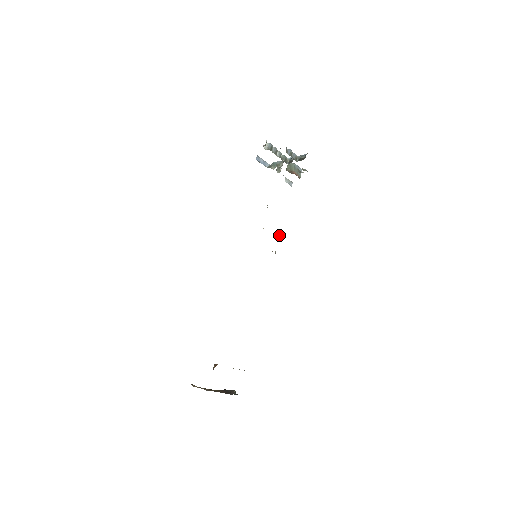
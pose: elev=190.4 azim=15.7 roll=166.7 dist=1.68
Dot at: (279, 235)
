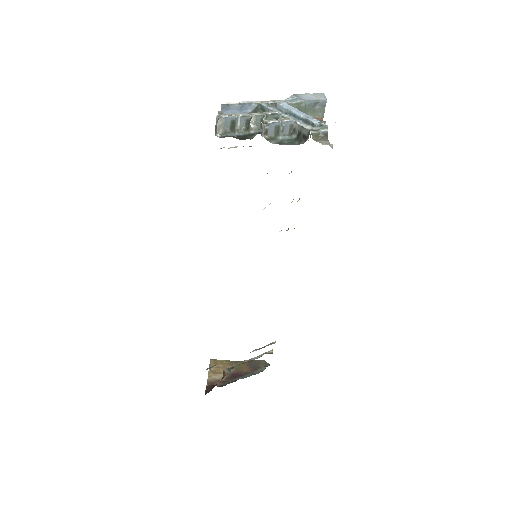
Dot at: (299, 199)
